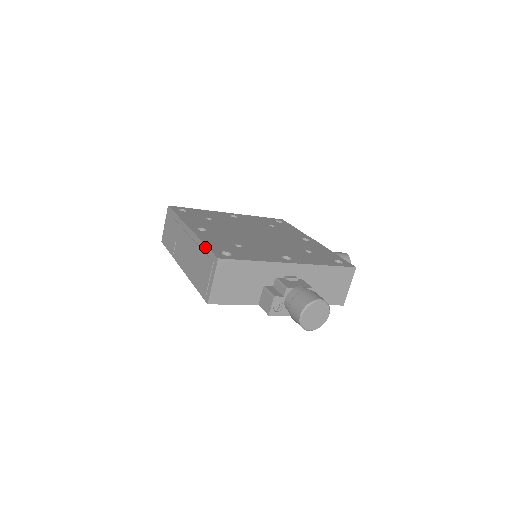
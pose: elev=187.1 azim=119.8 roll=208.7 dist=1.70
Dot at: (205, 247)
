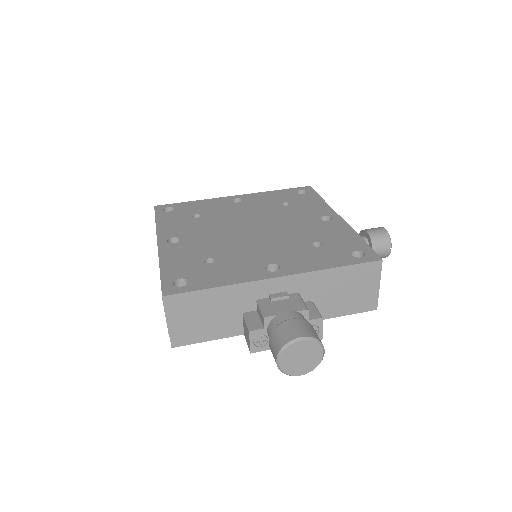
Dot at: (160, 275)
